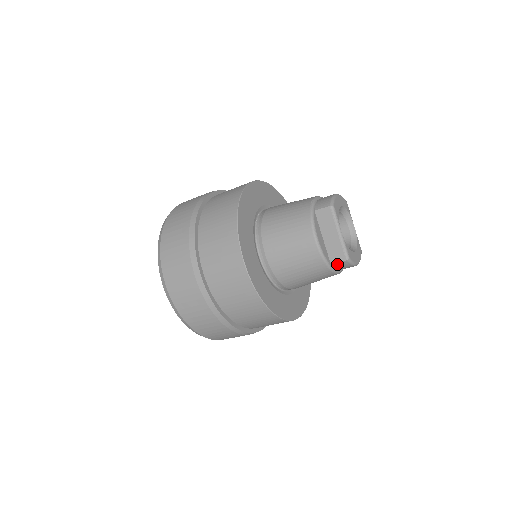
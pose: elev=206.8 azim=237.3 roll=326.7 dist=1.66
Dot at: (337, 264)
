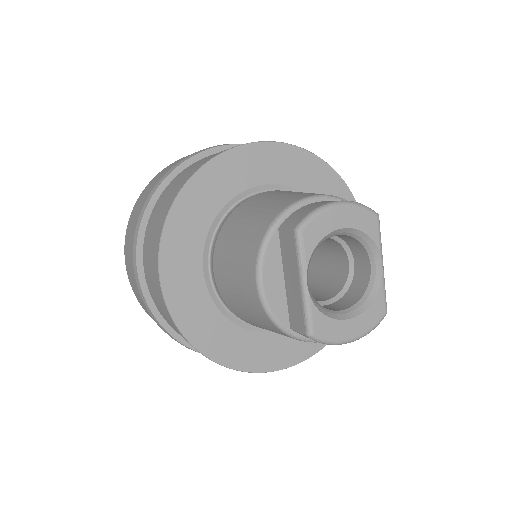
Dot at: (299, 333)
